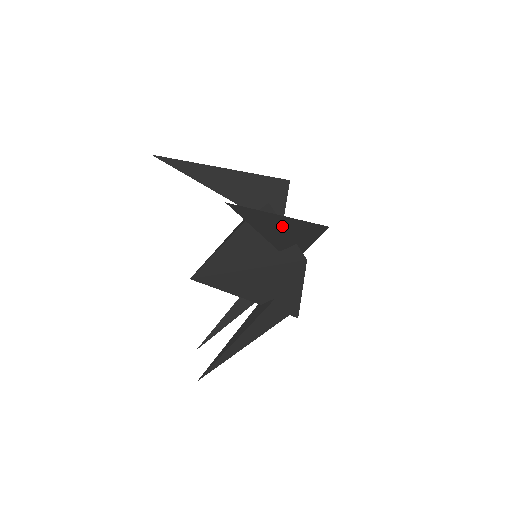
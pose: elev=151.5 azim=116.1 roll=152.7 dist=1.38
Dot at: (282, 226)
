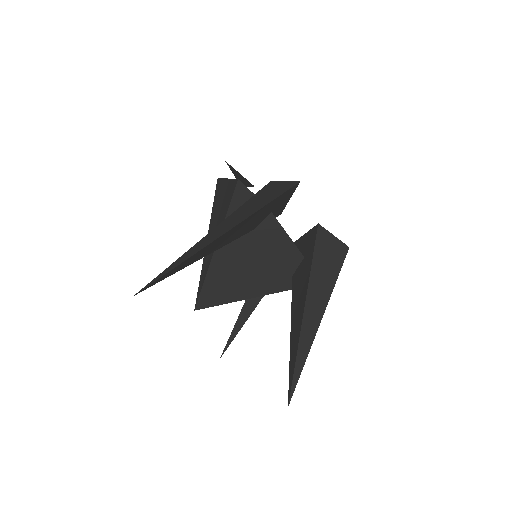
Dot at: occluded
